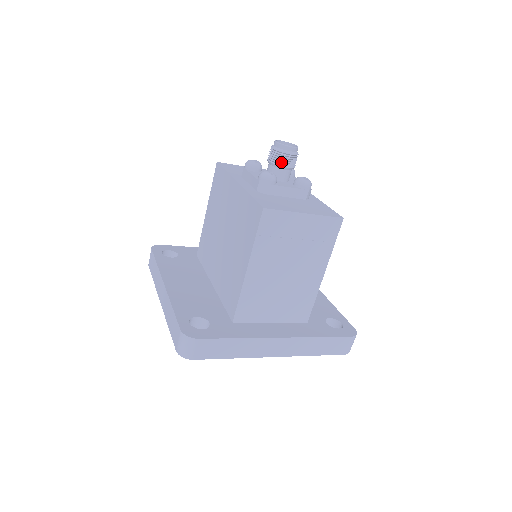
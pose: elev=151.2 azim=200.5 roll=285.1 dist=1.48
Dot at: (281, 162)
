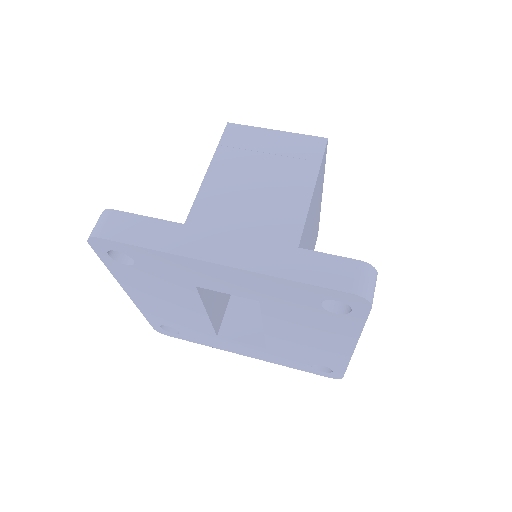
Dot at: occluded
